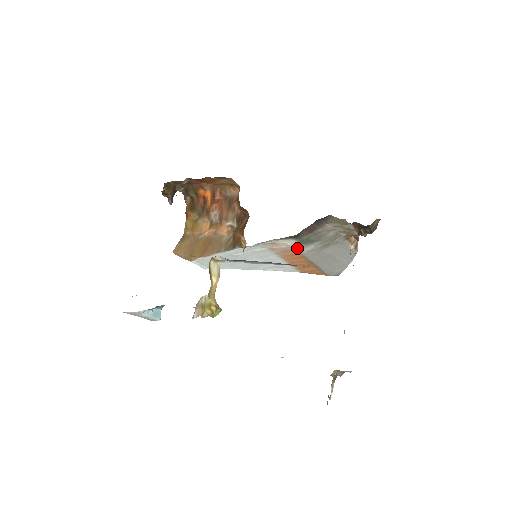
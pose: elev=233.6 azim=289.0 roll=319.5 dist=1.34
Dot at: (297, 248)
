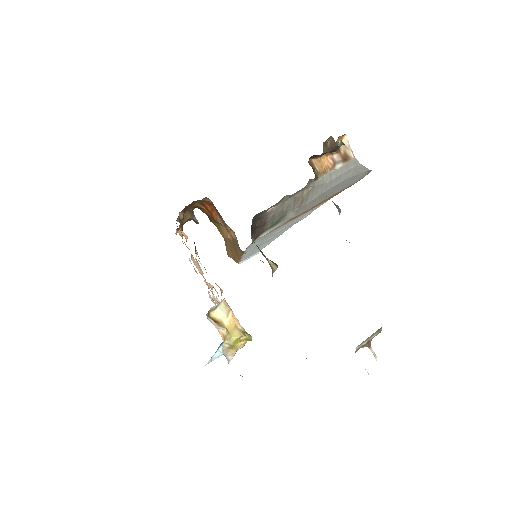
Dot at: (280, 225)
